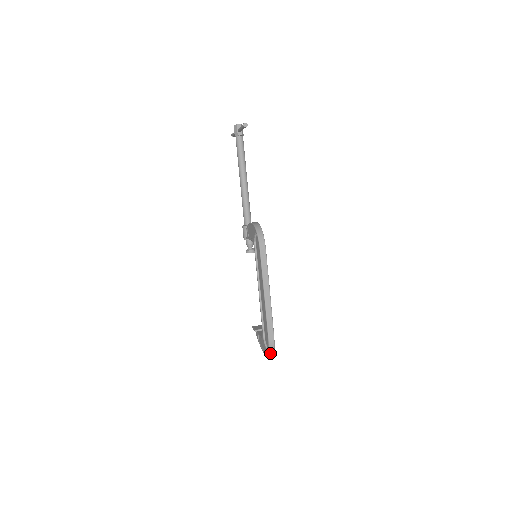
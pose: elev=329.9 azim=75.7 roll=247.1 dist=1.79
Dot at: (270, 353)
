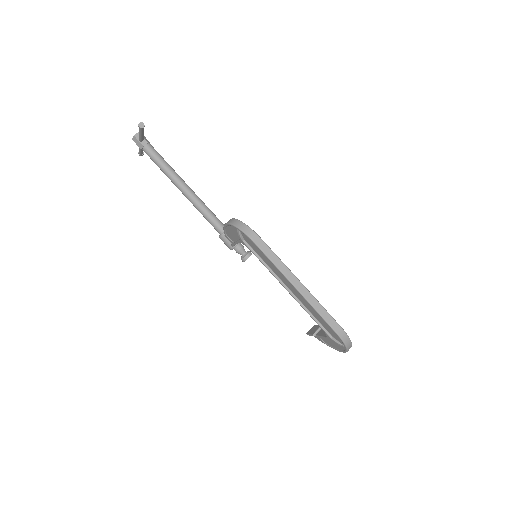
Dot at: (349, 347)
